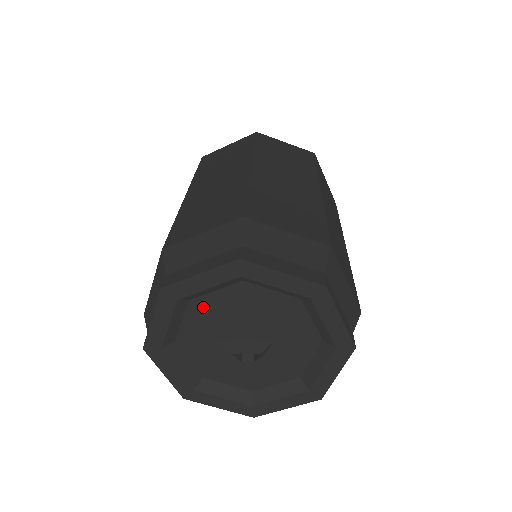
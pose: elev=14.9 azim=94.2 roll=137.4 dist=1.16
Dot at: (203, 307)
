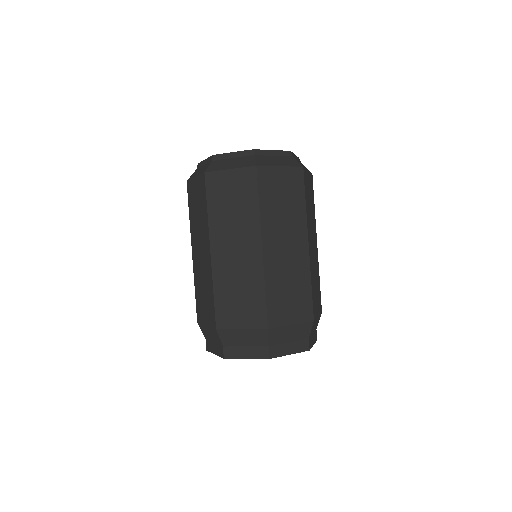
Dot at: occluded
